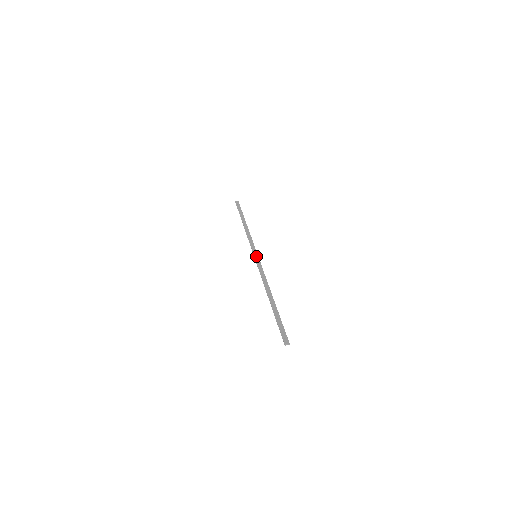
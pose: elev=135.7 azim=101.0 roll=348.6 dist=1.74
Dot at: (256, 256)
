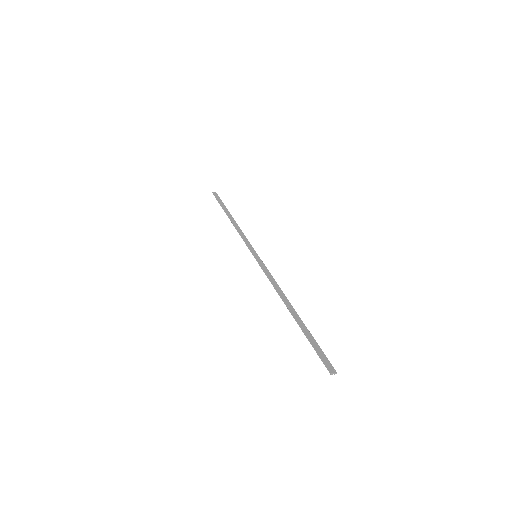
Dot at: (257, 256)
